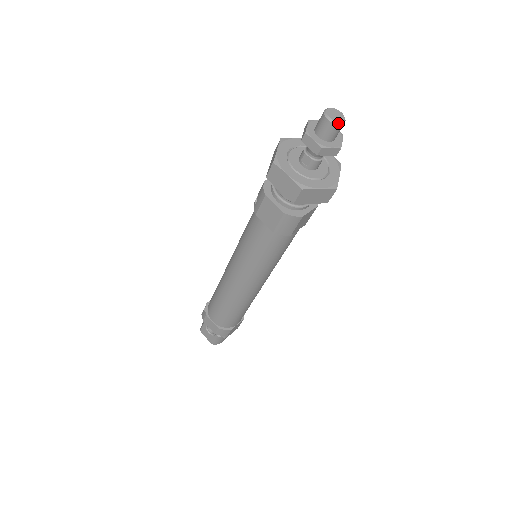
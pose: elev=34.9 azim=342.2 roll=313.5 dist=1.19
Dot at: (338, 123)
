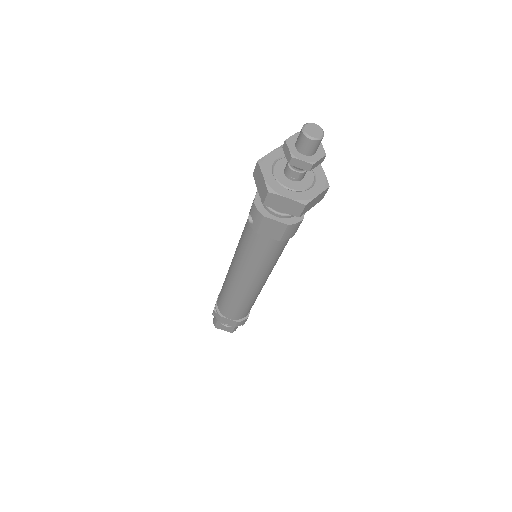
Dot at: (321, 138)
